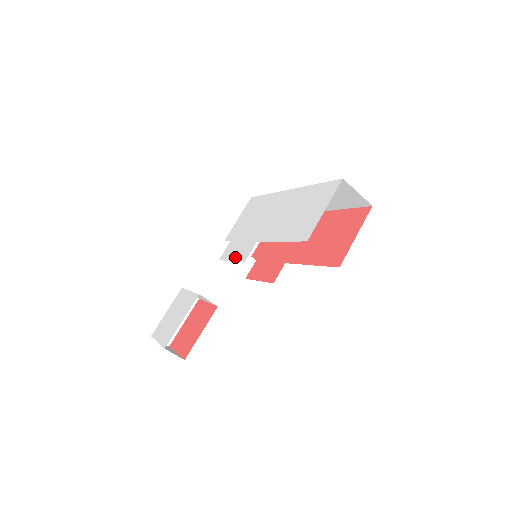
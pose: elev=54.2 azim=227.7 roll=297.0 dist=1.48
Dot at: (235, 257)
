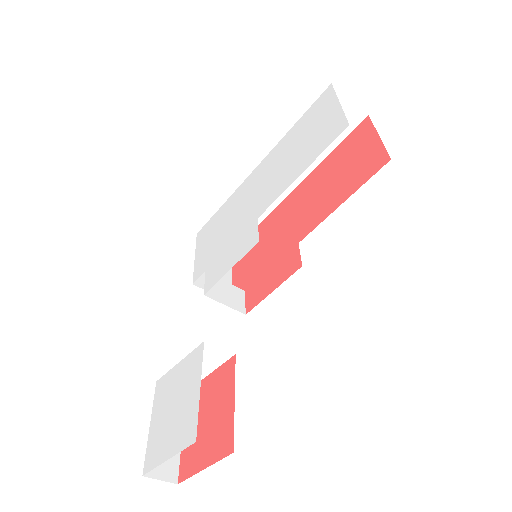
Dot at: (234, 260)
